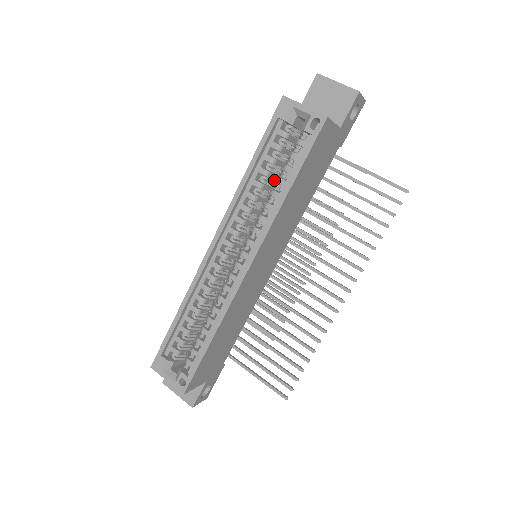
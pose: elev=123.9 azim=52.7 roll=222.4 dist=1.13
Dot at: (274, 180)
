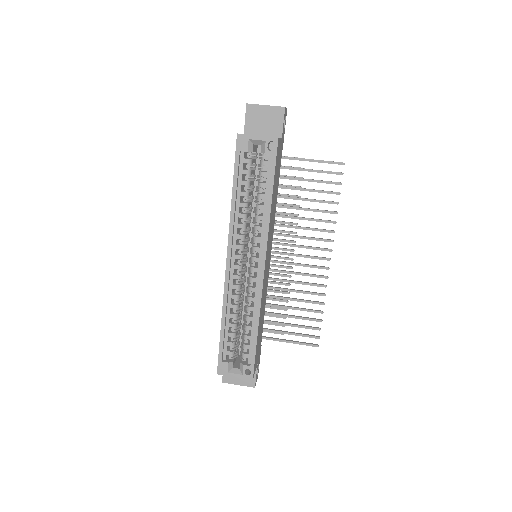
Dot at: (252, 196)
